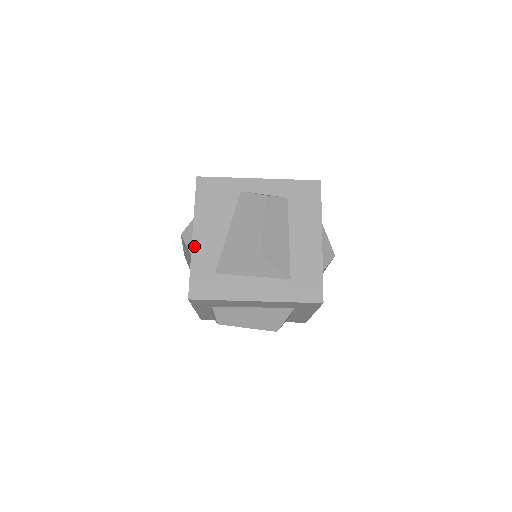
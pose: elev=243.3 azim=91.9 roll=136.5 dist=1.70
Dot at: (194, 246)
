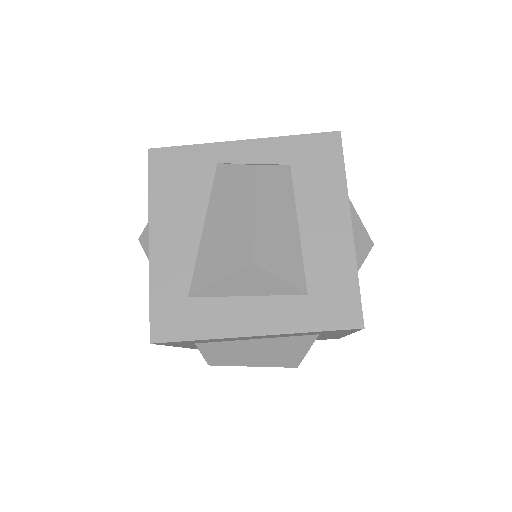
Dot at: (152, 258)
